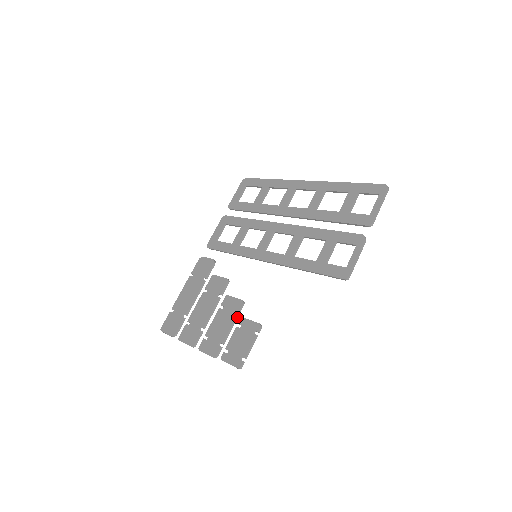
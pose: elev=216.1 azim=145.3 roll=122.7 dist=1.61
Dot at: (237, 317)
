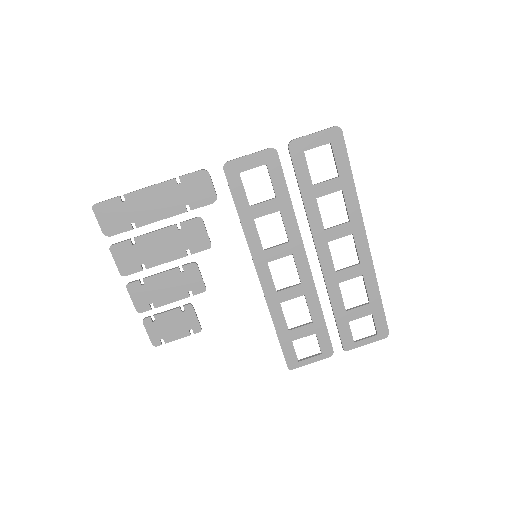
Dot at: (187, 297)
